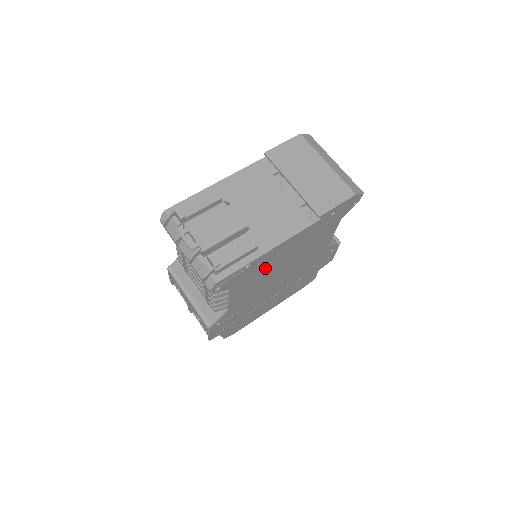
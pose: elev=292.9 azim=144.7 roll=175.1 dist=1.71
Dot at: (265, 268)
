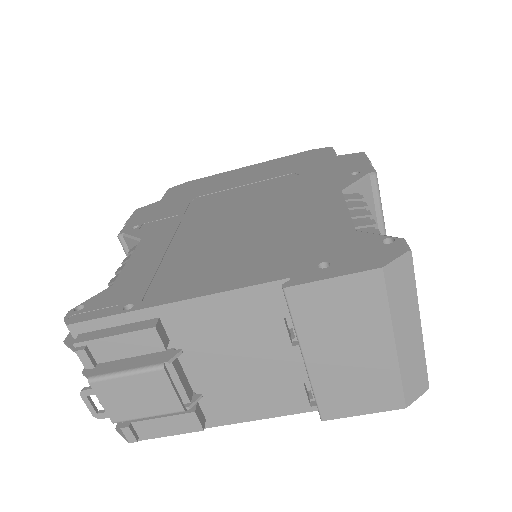
Dot at: occluded
